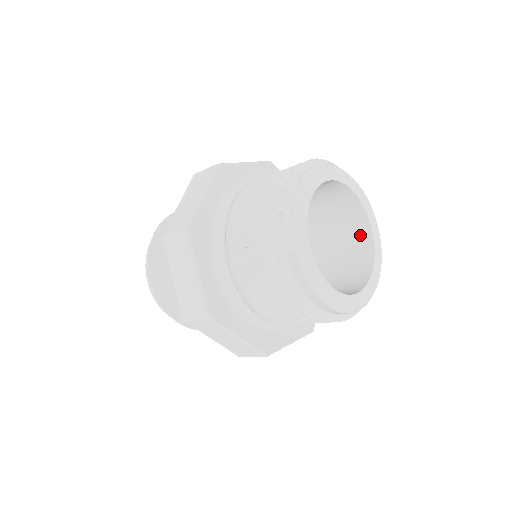
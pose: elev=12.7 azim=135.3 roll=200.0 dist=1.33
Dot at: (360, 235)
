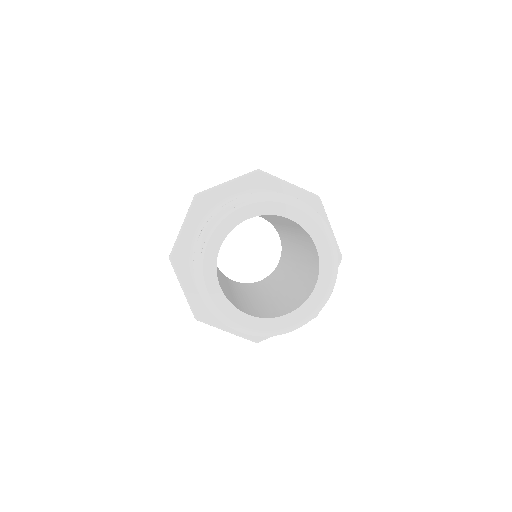
Dot at: (310, 287)
